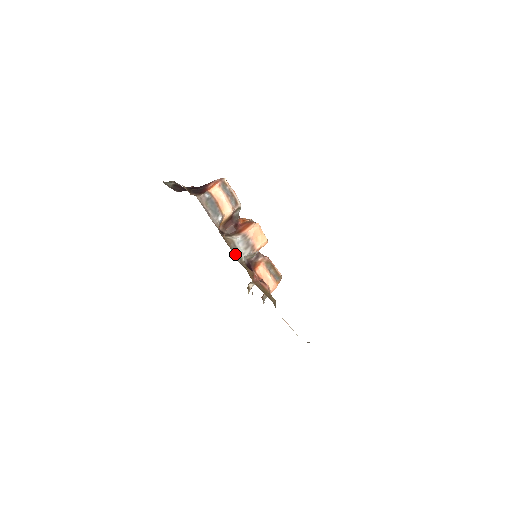
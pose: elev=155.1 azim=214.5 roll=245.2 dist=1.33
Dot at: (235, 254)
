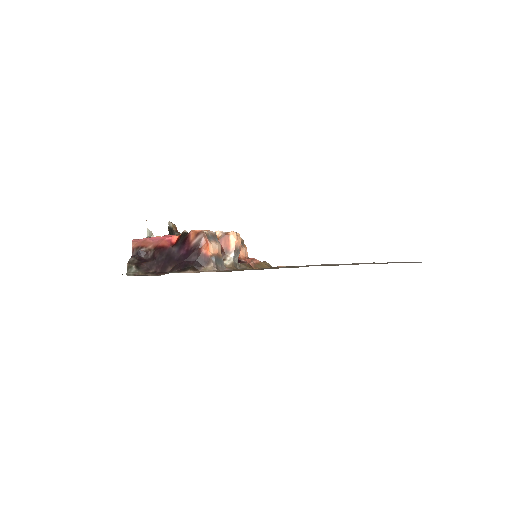
Dot at: (237, 267)
